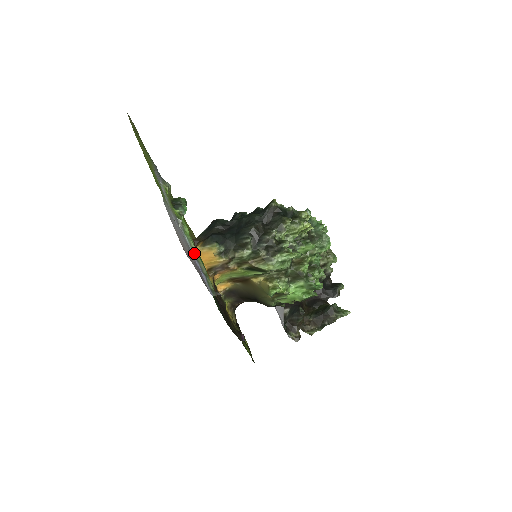
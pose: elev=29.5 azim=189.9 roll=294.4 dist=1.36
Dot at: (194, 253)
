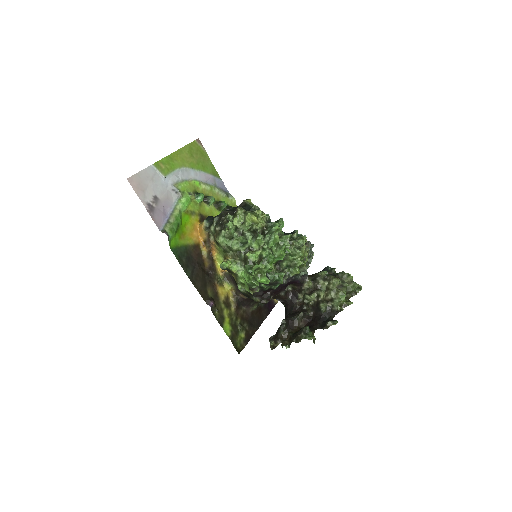
Dot at: (173, 210)
